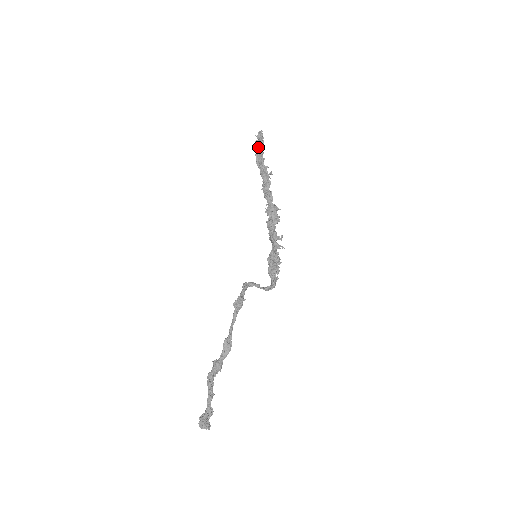
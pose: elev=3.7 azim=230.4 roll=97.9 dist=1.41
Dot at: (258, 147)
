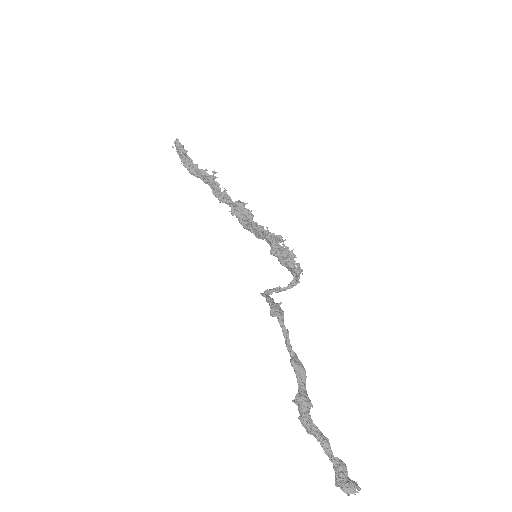
Dot at: (183, 155)
